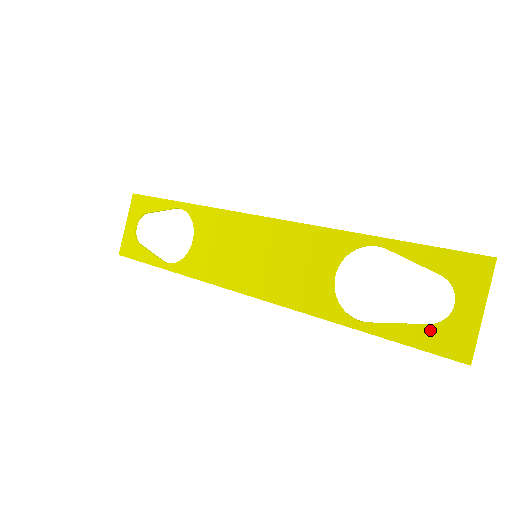
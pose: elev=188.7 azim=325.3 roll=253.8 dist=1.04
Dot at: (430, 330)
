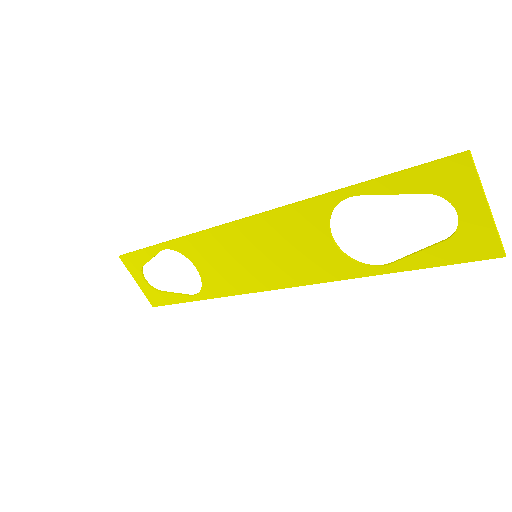
Dot at: (449, 245)
